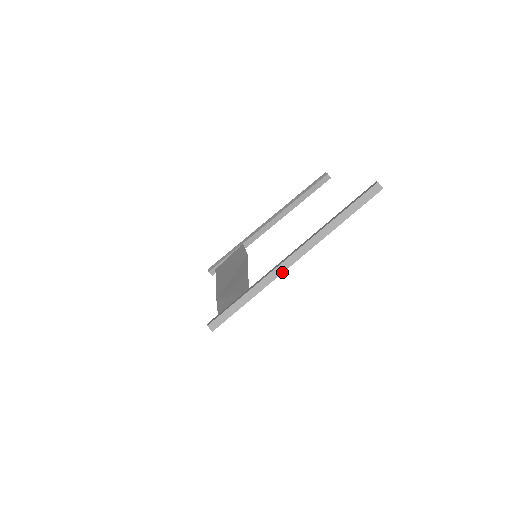
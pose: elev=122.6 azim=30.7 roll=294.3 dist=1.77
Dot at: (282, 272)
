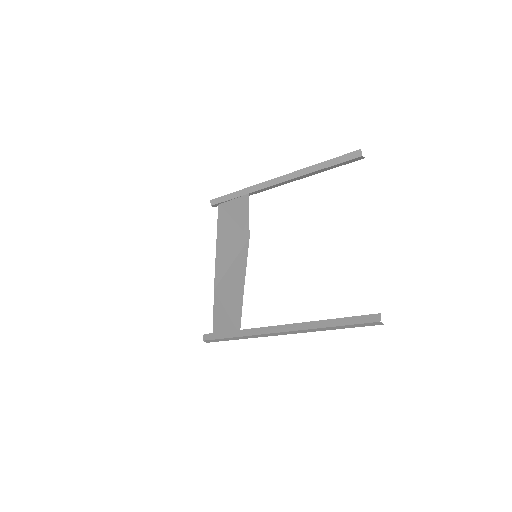
Dot at: occluded
